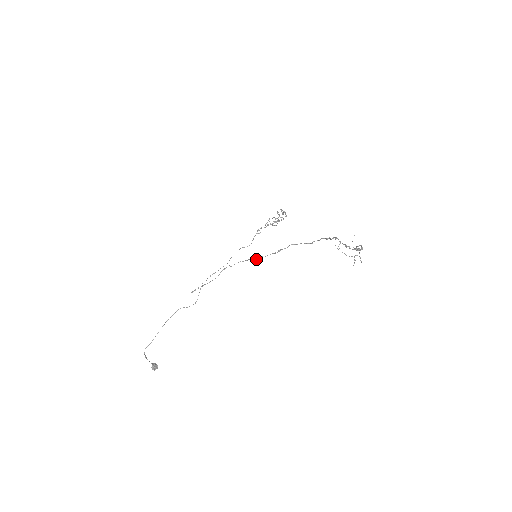
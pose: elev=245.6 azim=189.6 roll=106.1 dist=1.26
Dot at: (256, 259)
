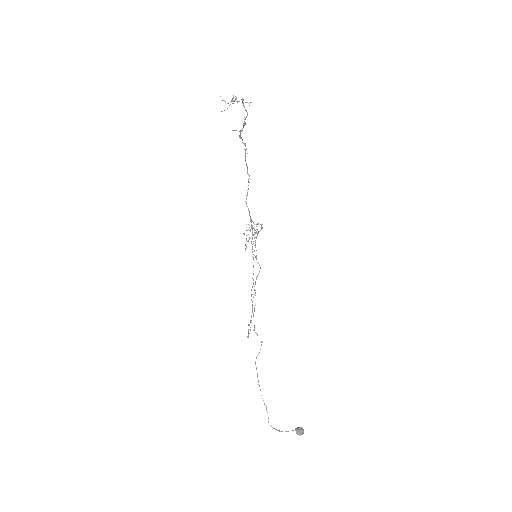
Dot at: occluded
